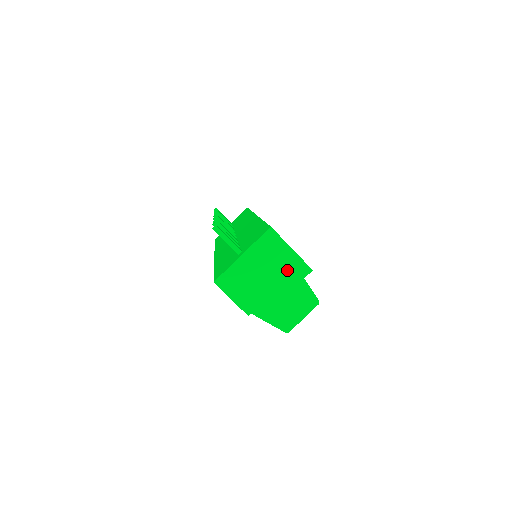
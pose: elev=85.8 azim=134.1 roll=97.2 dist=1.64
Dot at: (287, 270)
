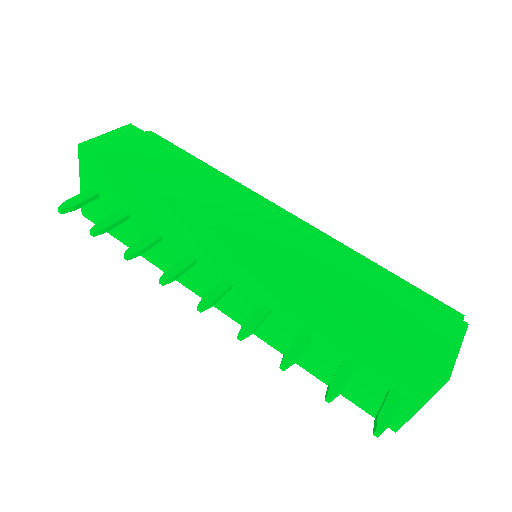
Dot at: occluded
